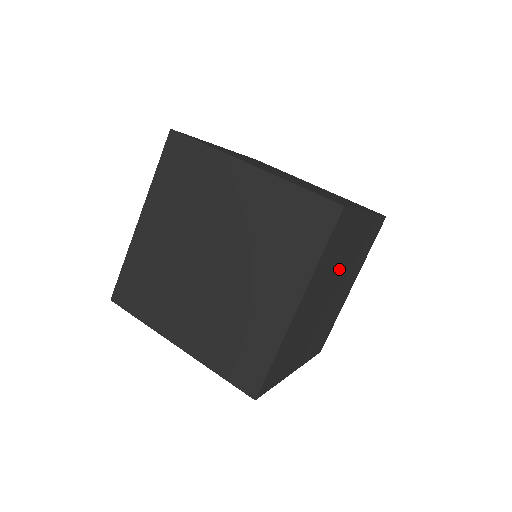
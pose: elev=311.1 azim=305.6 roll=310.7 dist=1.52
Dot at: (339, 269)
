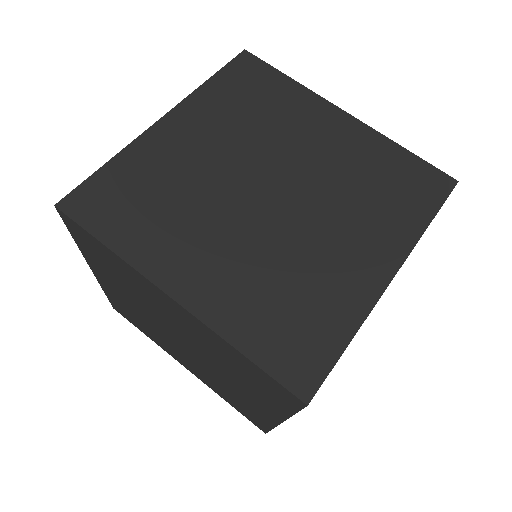
Dot at: occluded
